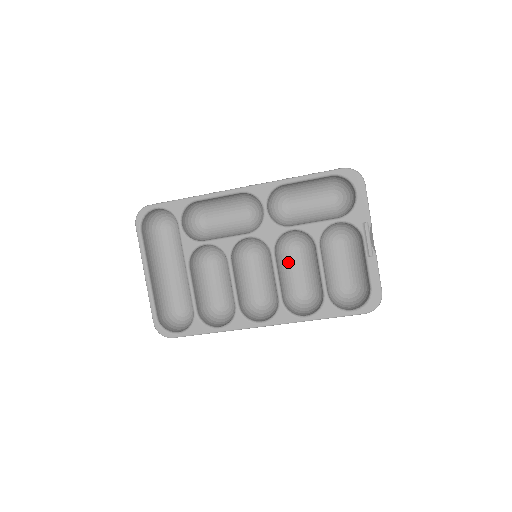
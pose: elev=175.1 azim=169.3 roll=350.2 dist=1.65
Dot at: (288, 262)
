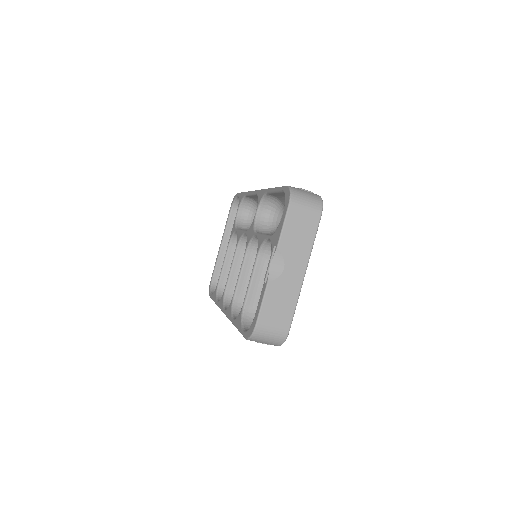
Dot at: occluded
